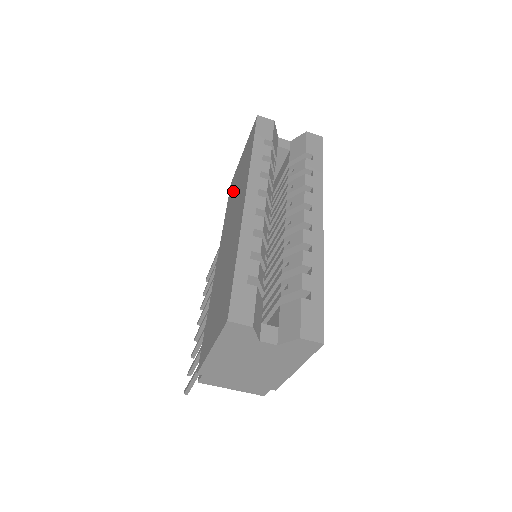
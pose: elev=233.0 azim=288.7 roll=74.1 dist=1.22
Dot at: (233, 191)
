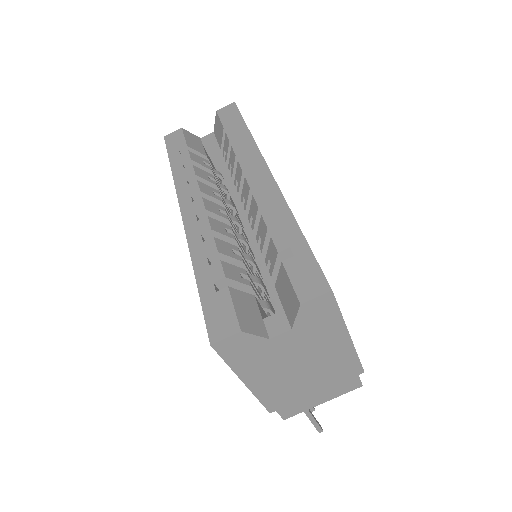
Dot at: occluded
